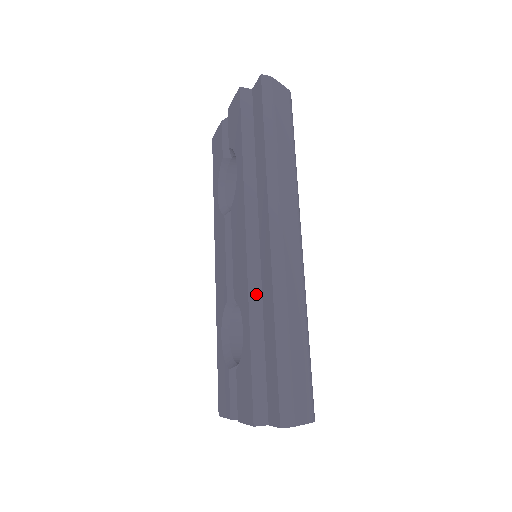
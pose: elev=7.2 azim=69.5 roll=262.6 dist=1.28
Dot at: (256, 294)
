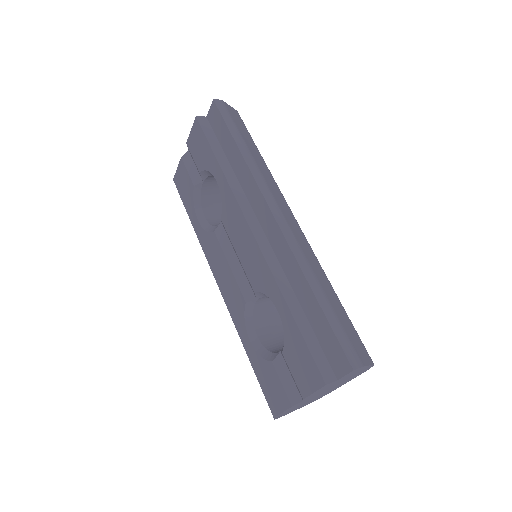
Dot at: (279, 273)
